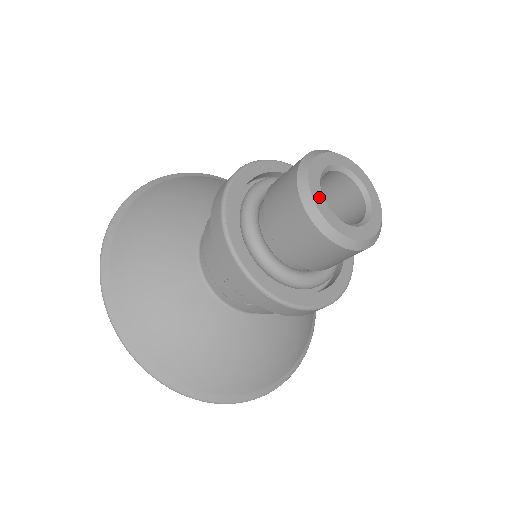
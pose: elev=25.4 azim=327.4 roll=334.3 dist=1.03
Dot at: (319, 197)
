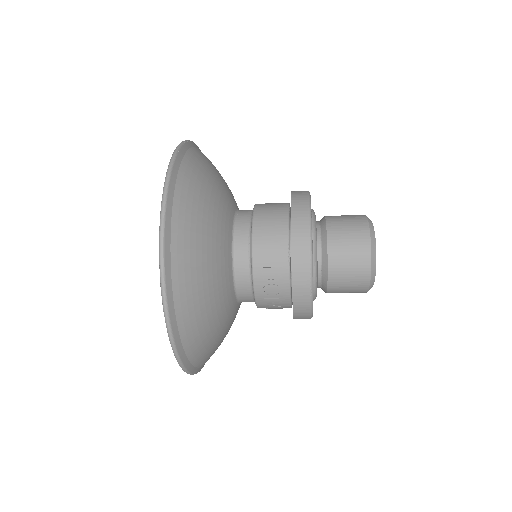
Dot at: (375, 248)
